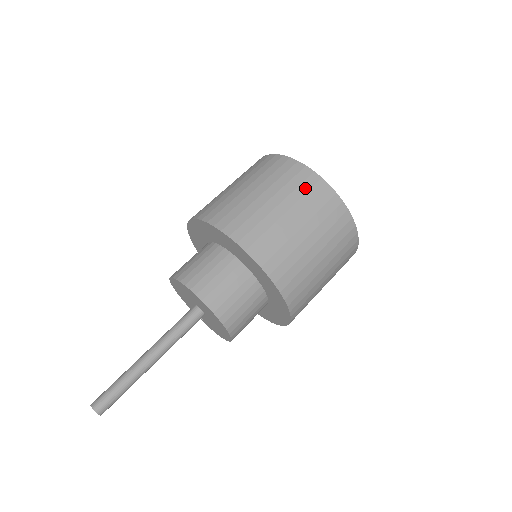
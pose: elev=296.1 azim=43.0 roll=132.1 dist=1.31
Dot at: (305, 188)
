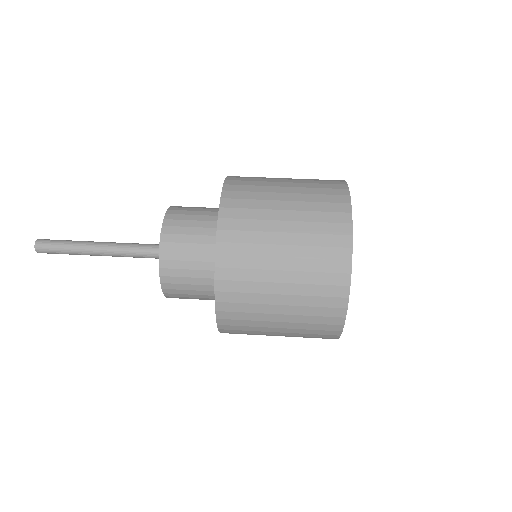
Dot at: (323, 182)
